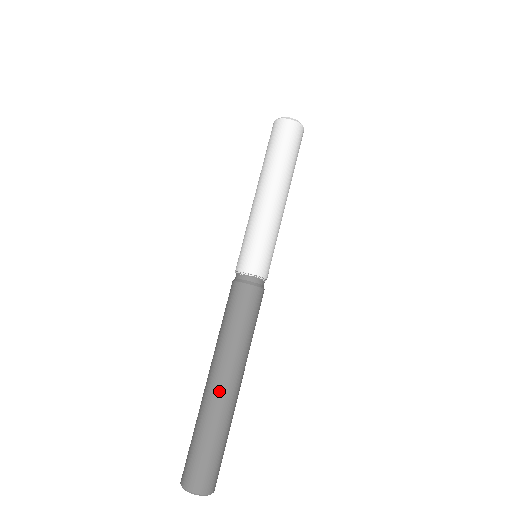
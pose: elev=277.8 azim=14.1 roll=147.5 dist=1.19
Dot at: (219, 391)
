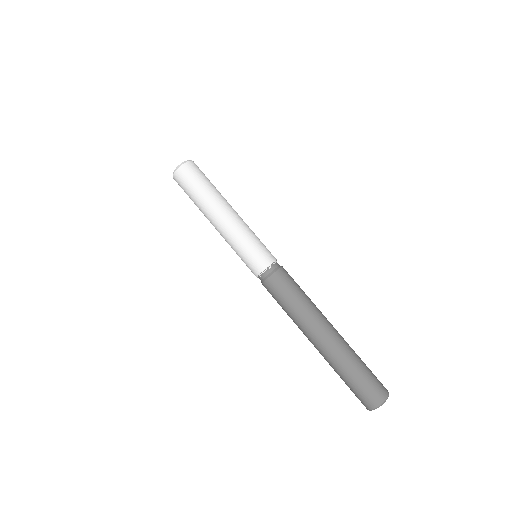
Dot at: (336, 336)
